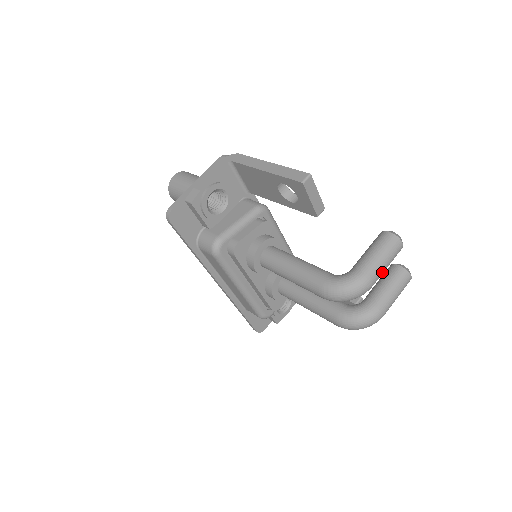
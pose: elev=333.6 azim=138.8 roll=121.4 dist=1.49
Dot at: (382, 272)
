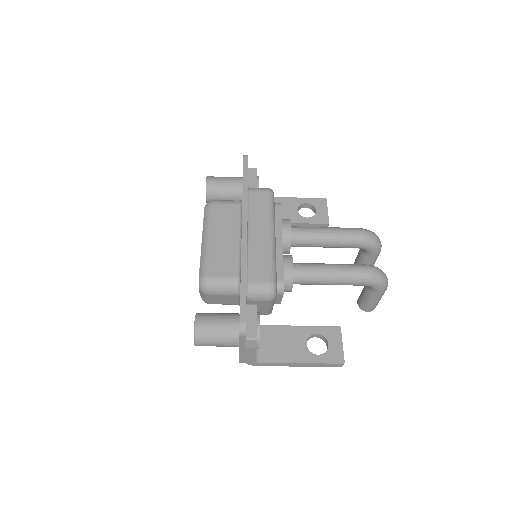
Dot at: occluded
